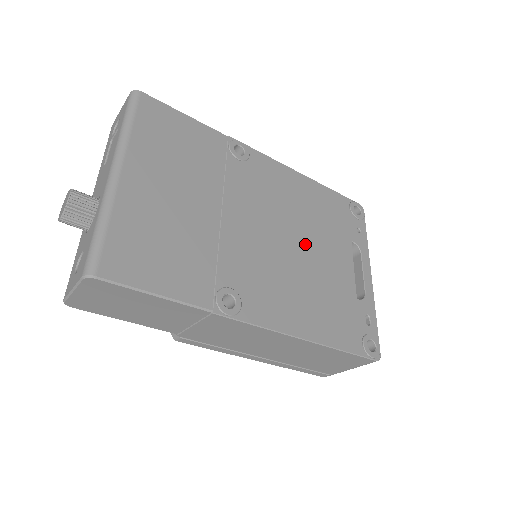
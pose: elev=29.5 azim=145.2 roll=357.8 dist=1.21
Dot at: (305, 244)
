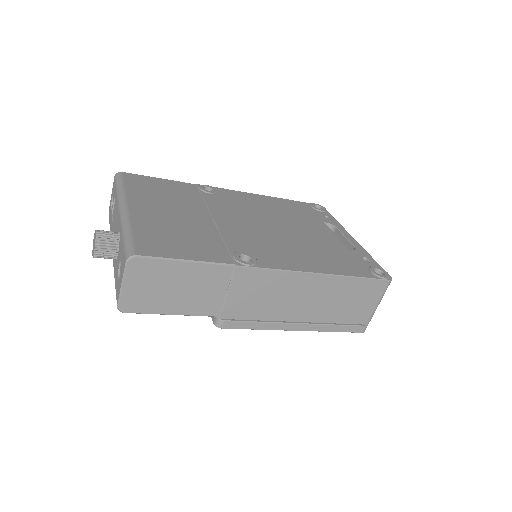
Dot at: (288, 227)
